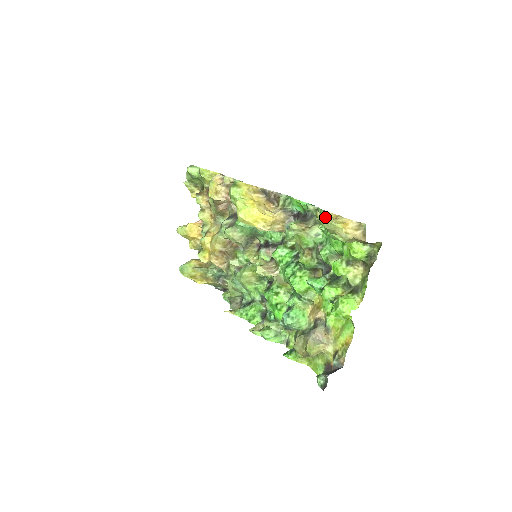
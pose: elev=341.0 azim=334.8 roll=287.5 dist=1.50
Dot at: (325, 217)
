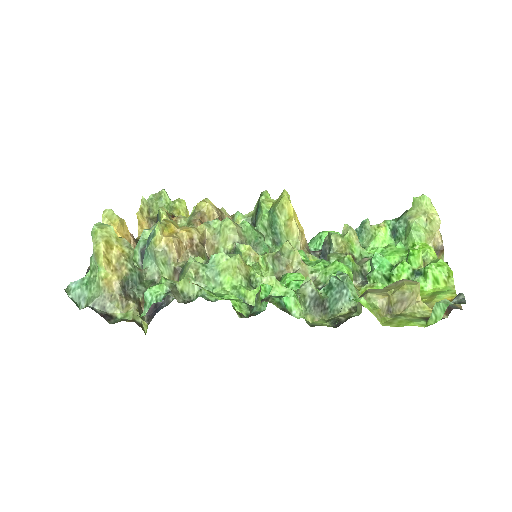
Dot at: (414, 207)
